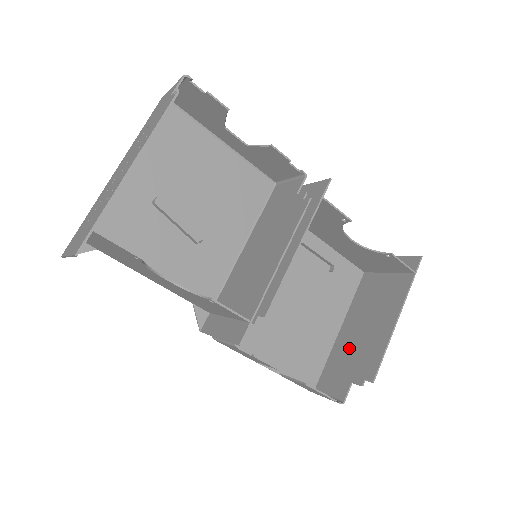
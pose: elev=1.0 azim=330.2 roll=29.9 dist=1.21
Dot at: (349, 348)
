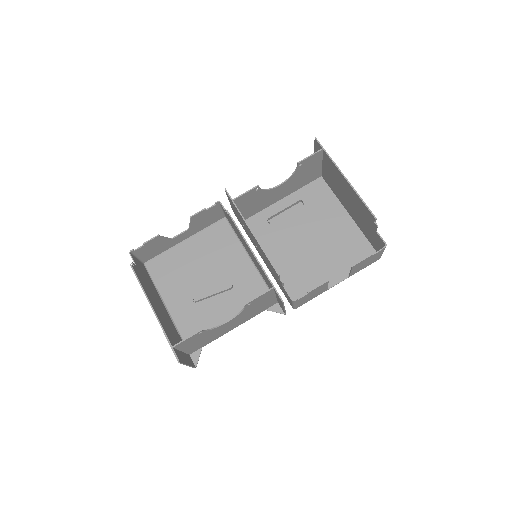
Dot at: (359, 218)
